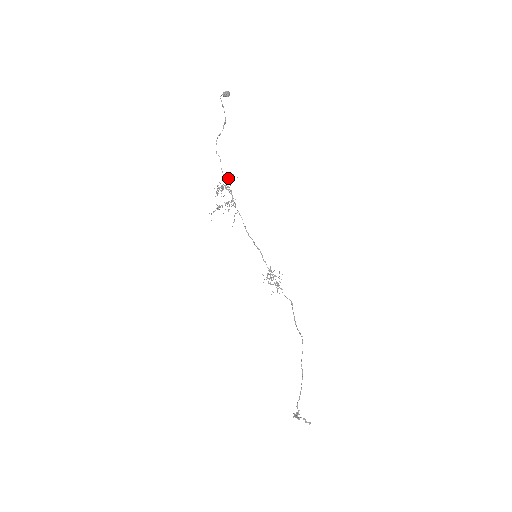
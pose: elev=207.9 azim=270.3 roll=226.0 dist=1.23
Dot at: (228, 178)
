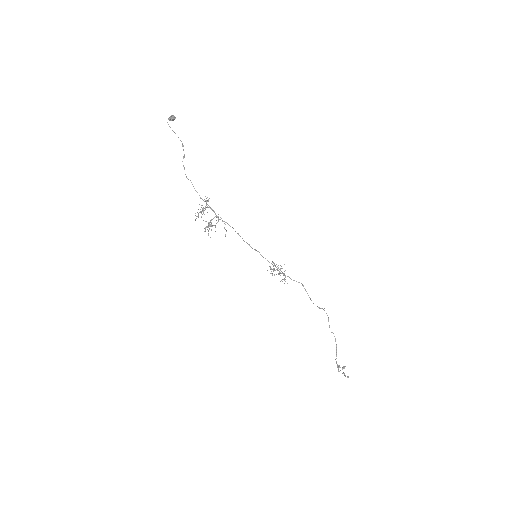
Dot at: occluded
